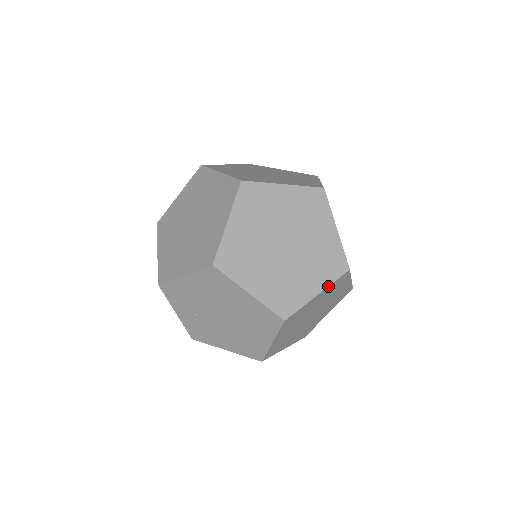
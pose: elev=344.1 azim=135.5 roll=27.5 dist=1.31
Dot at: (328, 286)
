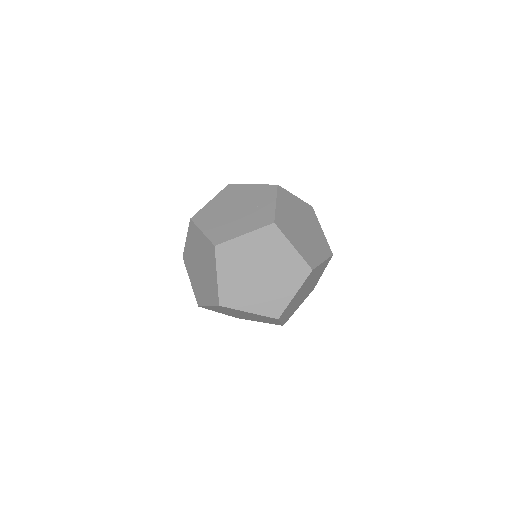
Dot at: occluded
